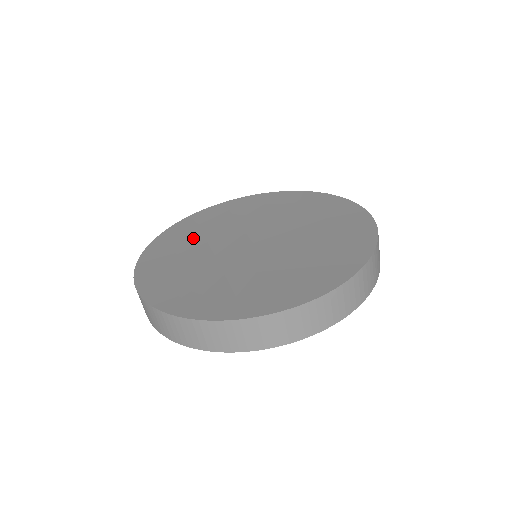
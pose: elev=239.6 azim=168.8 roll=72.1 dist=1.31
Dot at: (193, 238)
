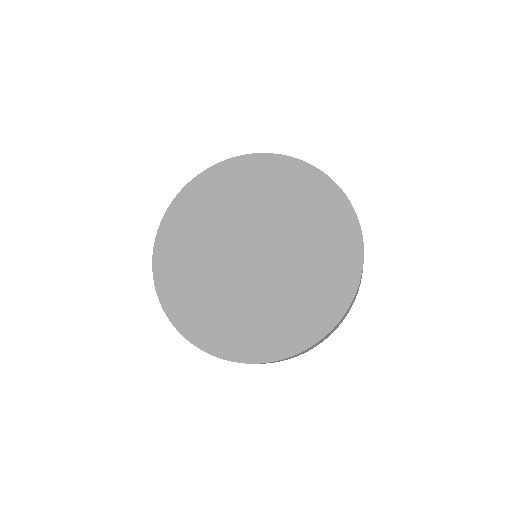
Dot at: (229, 198)
